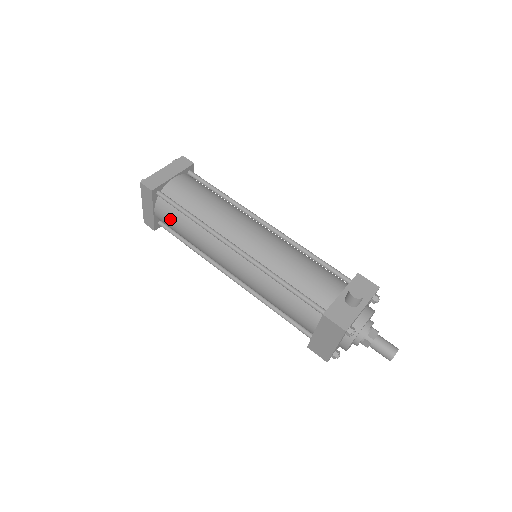
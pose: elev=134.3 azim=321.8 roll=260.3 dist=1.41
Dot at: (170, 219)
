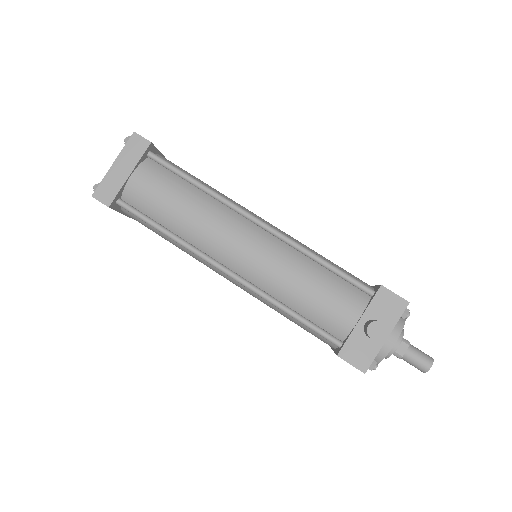
Dot at: occluded
